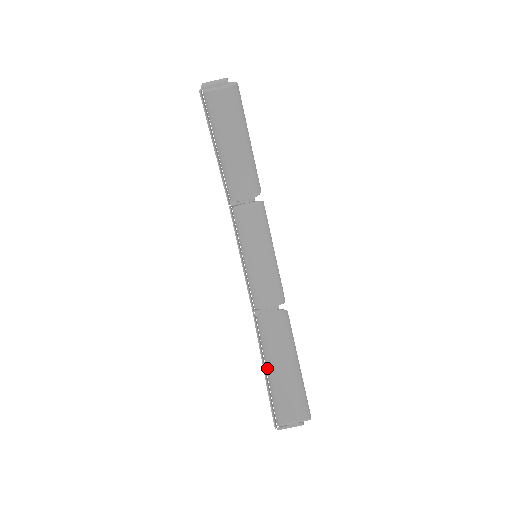
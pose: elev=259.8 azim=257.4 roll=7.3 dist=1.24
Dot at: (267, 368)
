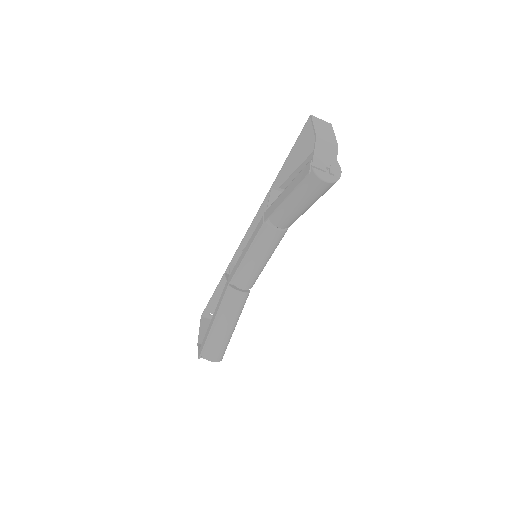
Dot at: (215, 321)
